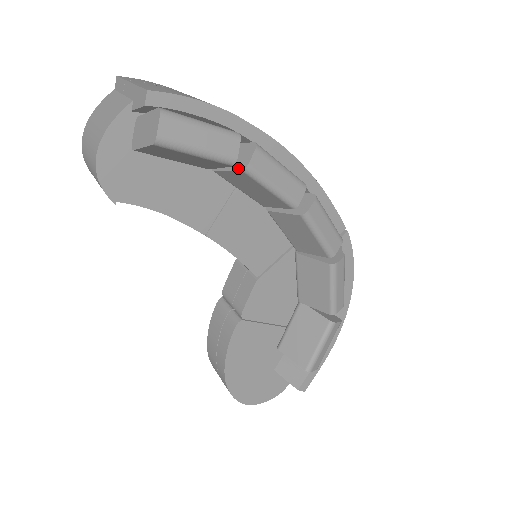
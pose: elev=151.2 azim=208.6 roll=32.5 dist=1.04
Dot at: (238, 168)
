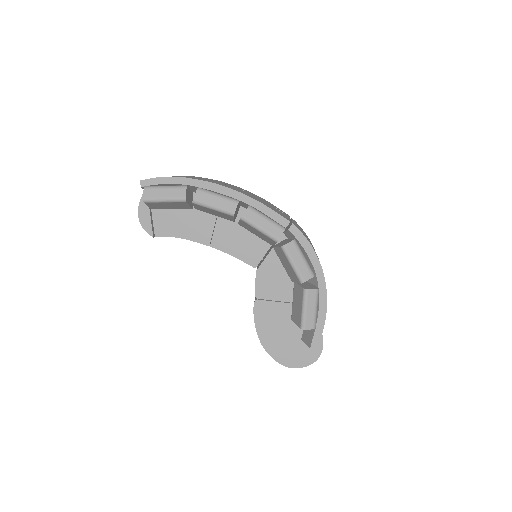
Dot at: (193, 203)
